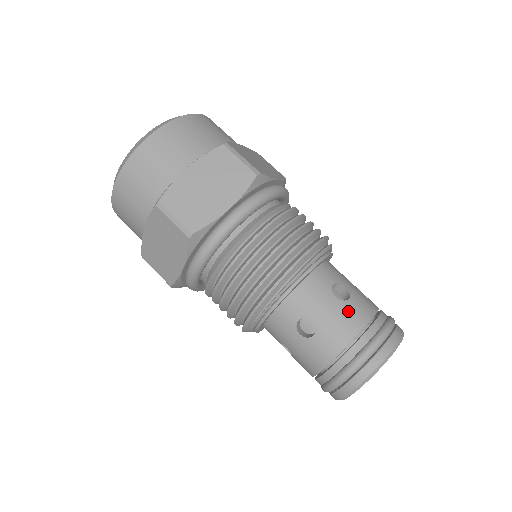
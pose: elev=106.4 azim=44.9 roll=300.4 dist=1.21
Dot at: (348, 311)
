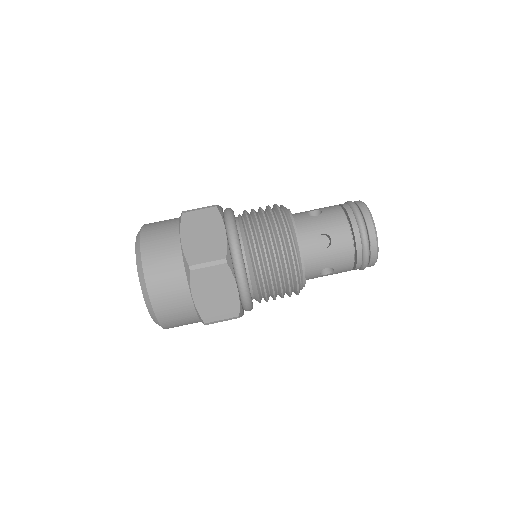
Dot at: (338, 247)
